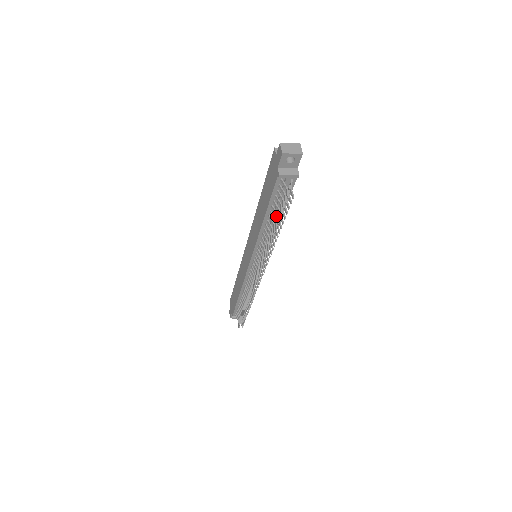
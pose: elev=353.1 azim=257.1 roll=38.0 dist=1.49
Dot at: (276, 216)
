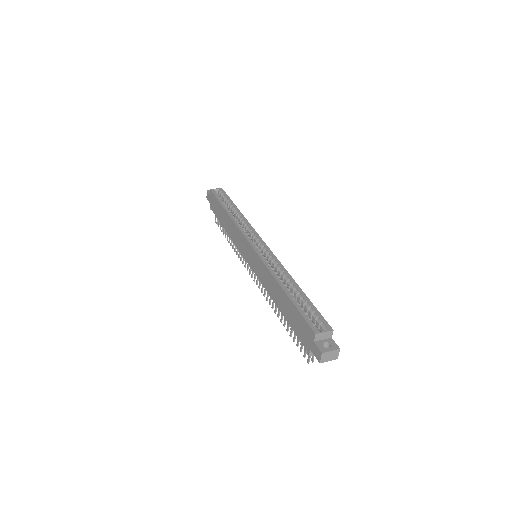
Dot at: (291, 329)
